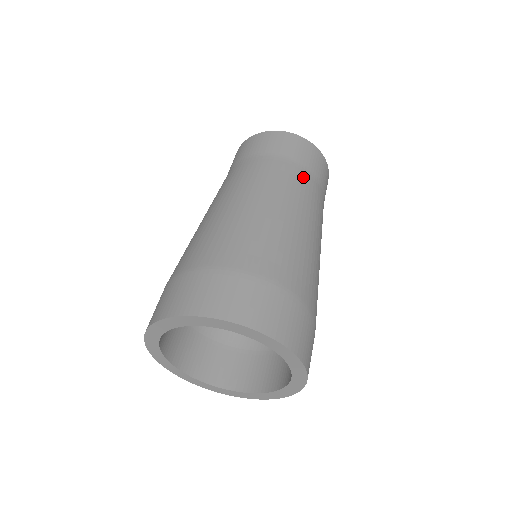
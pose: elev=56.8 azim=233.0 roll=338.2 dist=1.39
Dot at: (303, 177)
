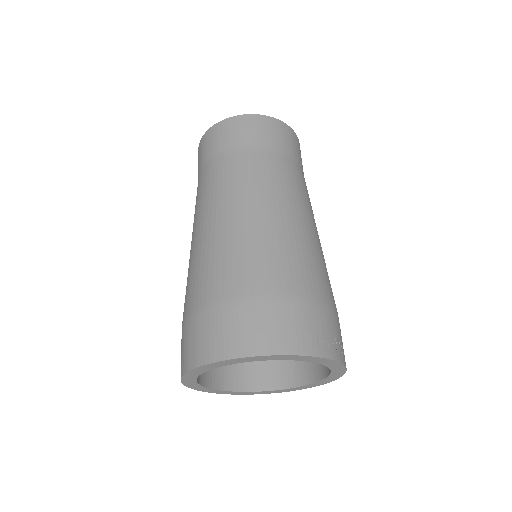
Dot at: (227, 164)
